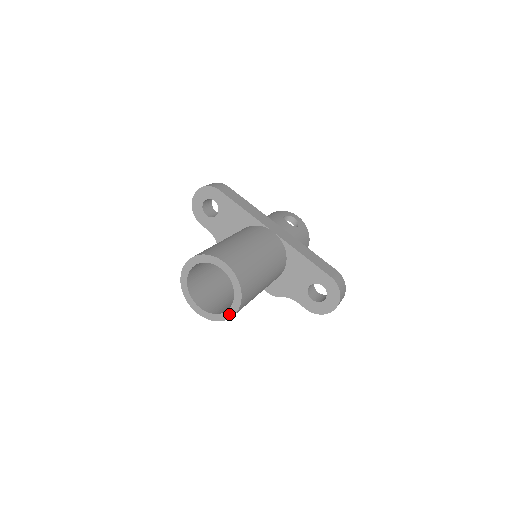
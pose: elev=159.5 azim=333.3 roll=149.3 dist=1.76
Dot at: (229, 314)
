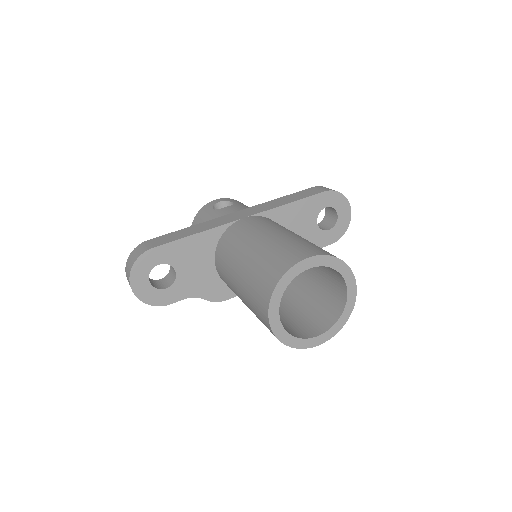
Dot at: (351, 299)
